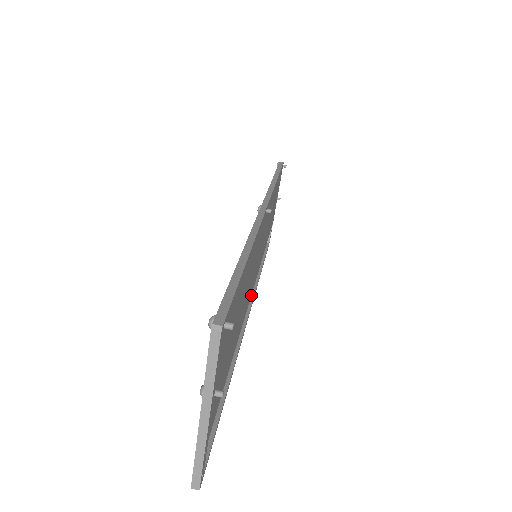
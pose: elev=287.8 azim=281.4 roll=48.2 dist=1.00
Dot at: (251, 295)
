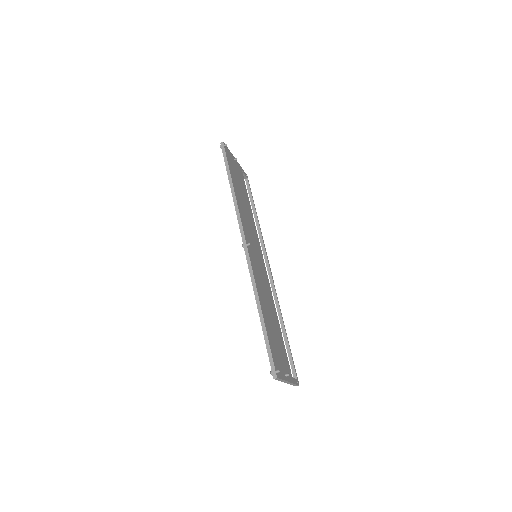
Dot at: (263, 250)
